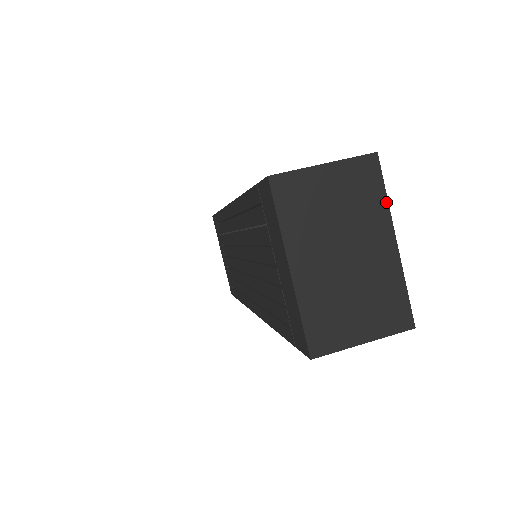
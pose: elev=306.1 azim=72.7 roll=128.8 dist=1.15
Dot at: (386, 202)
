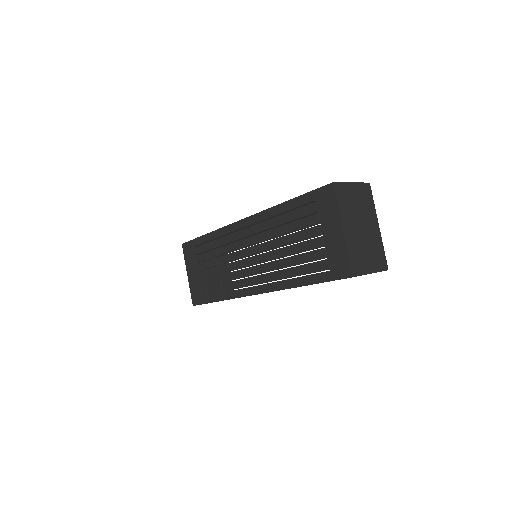
Dot at: (374, 207)
